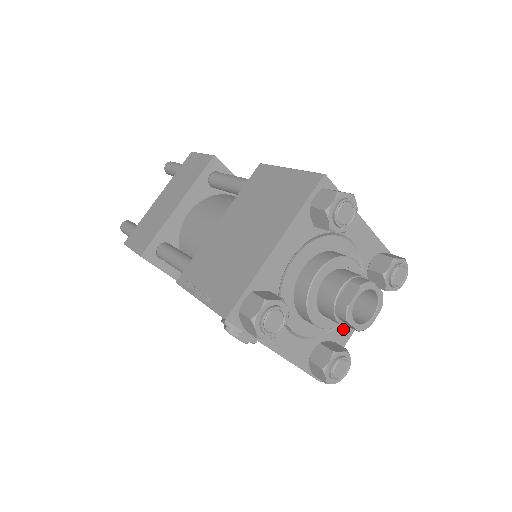
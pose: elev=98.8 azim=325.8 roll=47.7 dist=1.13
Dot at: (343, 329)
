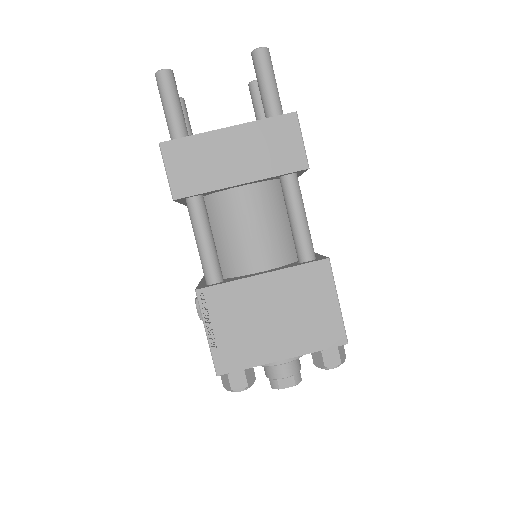
Dot at: occluded
